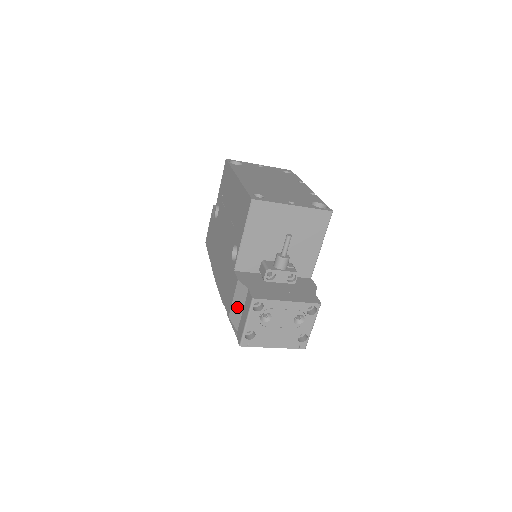
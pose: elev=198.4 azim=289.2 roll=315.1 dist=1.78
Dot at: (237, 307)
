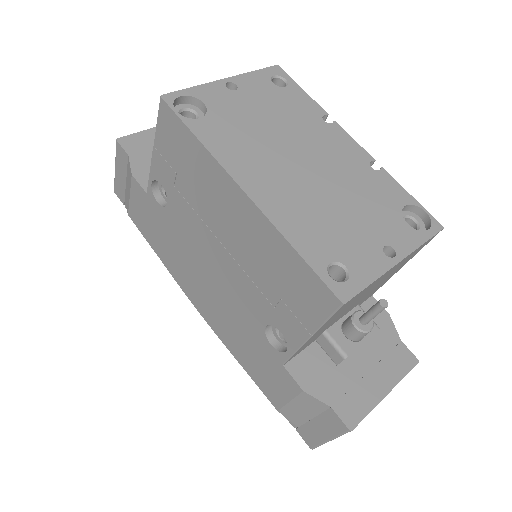
Dot at: (299, 411)
